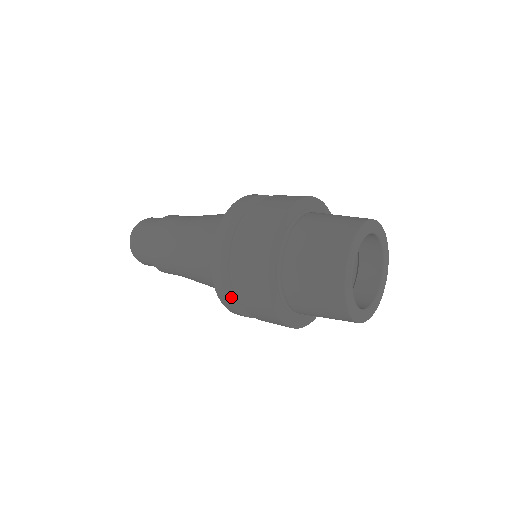
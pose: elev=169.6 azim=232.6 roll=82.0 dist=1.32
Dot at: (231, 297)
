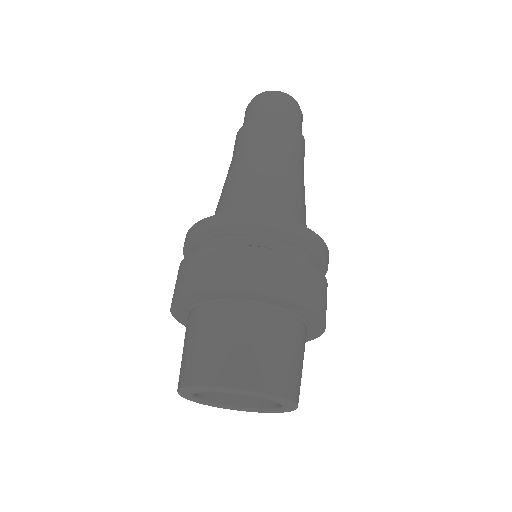
Dot at: (187, 253)
